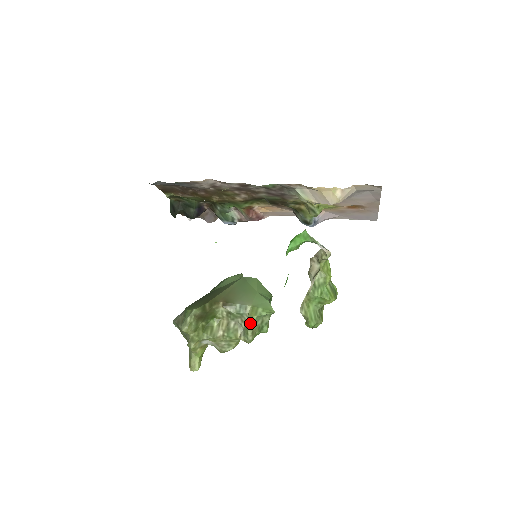
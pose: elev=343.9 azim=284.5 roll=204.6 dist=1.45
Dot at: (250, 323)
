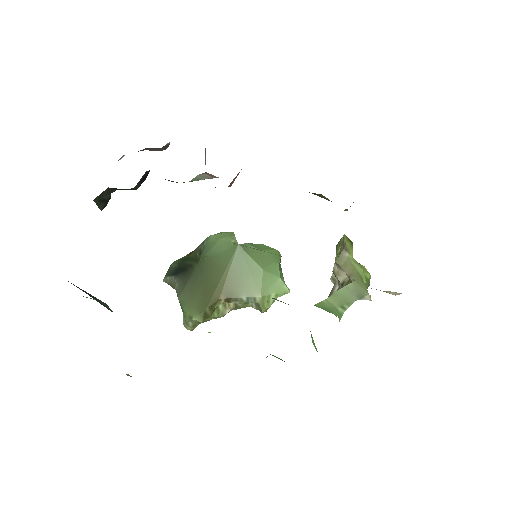
Dot at: (263, 311)
